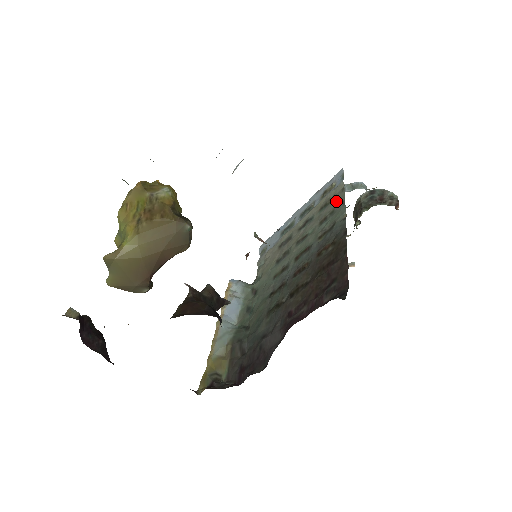
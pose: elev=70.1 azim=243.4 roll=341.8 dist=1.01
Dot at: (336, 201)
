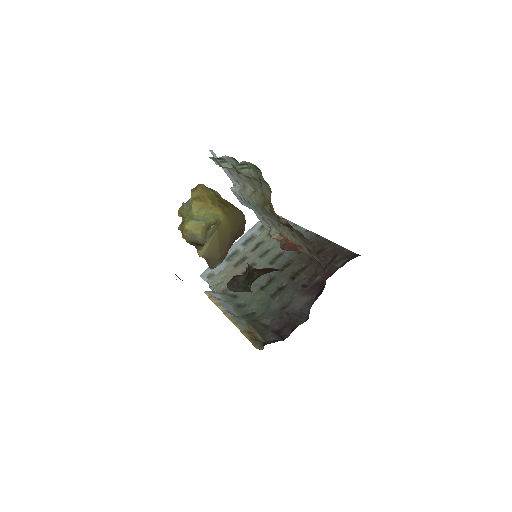
Dot at: occluded
